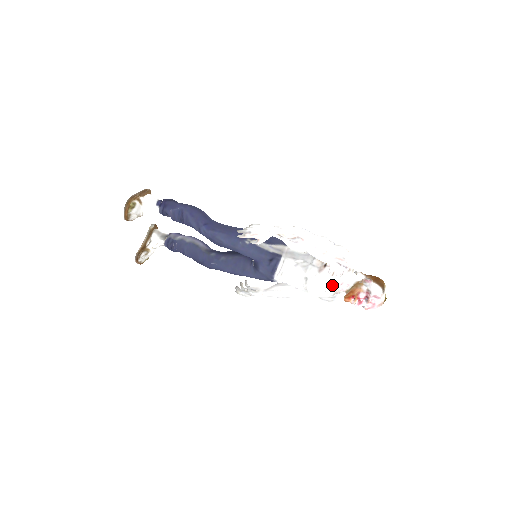
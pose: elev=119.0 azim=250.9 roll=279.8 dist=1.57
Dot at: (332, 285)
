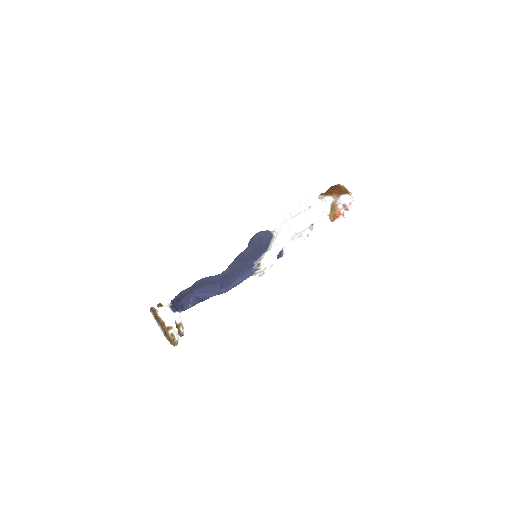
Dot at: occluded
